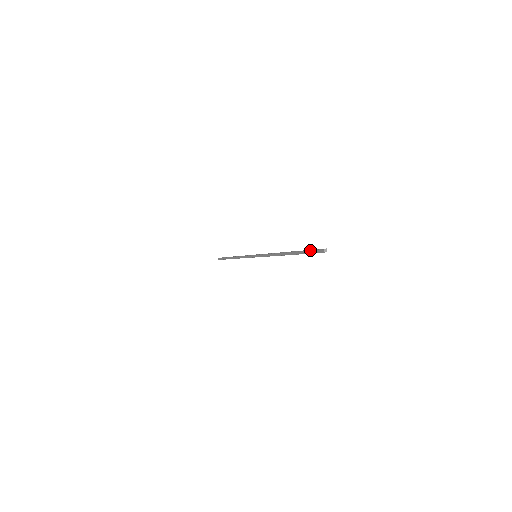
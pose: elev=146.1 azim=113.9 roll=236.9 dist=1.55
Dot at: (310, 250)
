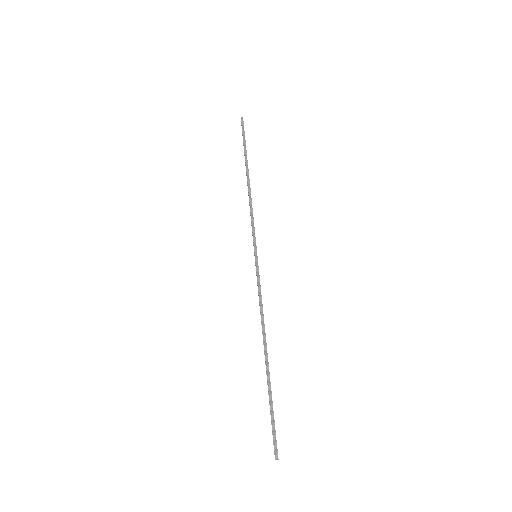
Dot at: (271, 424)
